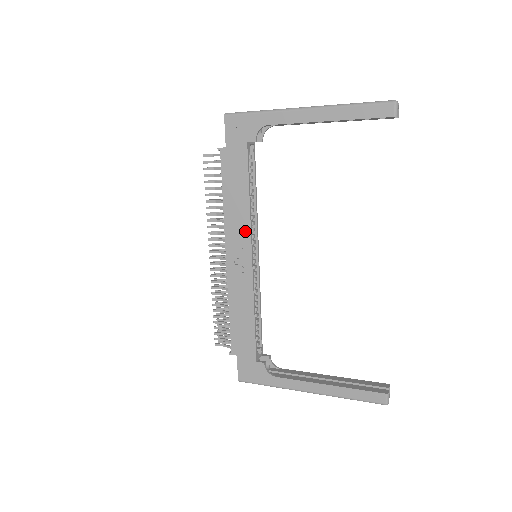
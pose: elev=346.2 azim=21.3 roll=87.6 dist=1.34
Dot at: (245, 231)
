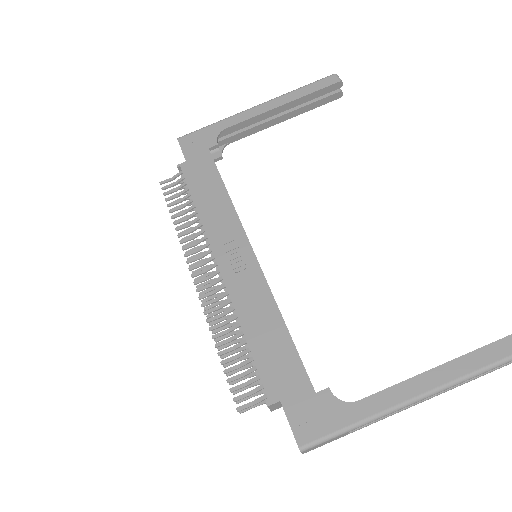
Dot at: (234, 226)
